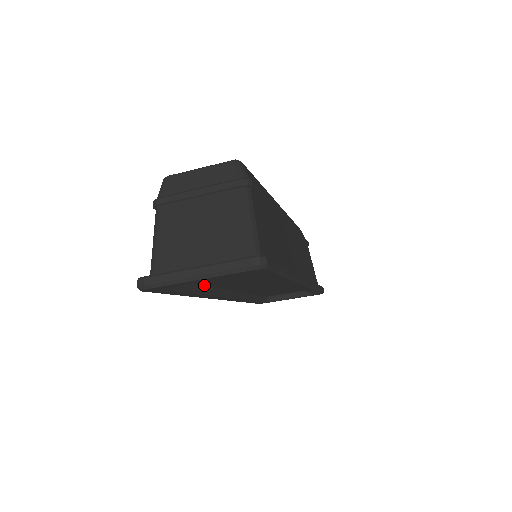
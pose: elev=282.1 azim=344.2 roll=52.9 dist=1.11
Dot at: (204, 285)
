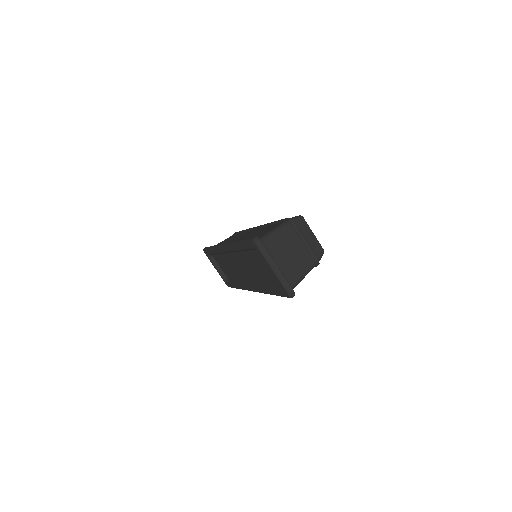
Dot at: (246, 250)
